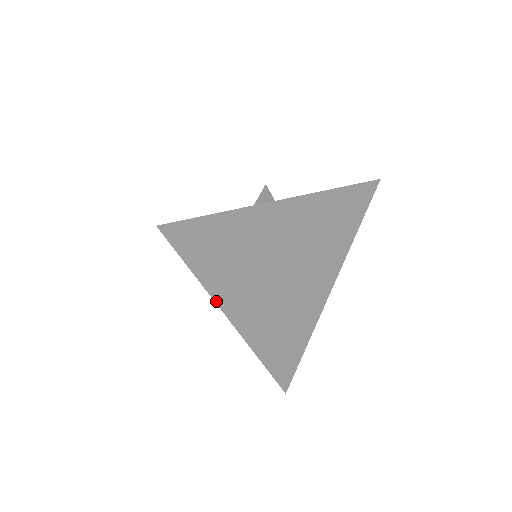
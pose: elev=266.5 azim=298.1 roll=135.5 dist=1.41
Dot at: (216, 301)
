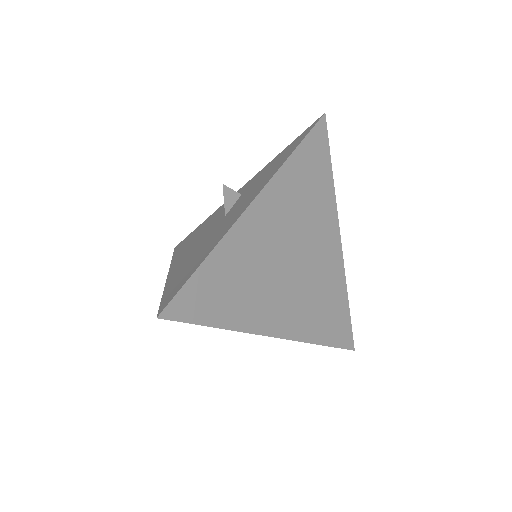
Dot at: (249, 332)
